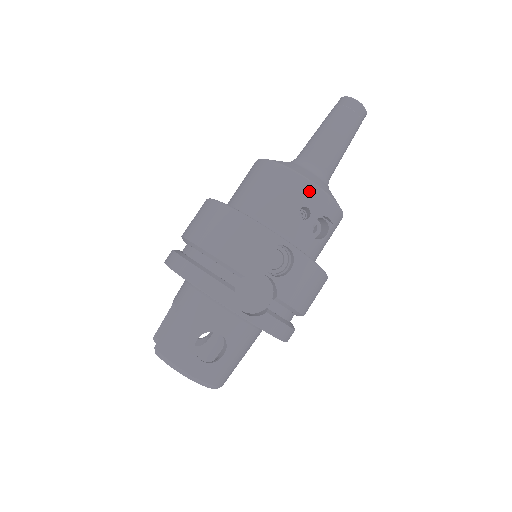
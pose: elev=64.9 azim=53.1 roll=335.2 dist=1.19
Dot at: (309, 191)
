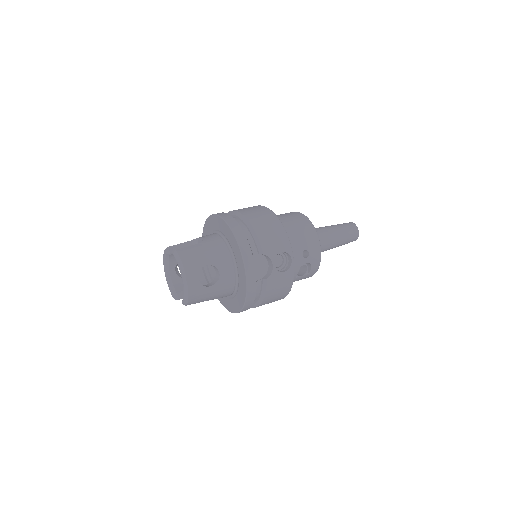
Dot at: (316, 246)
